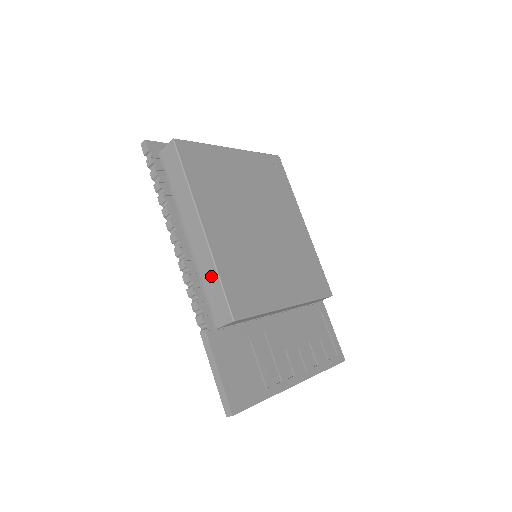
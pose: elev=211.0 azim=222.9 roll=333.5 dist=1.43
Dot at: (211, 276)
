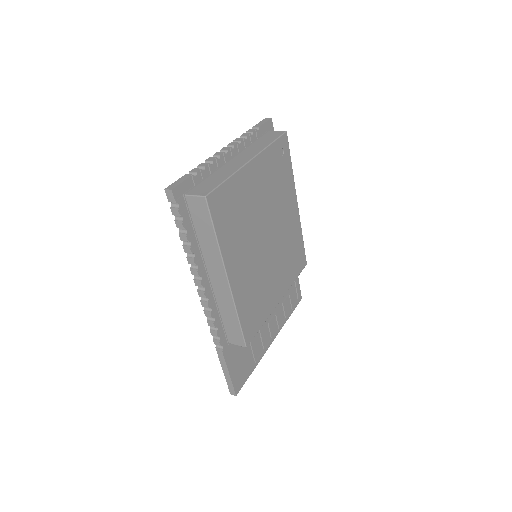
Dot at: (230, 315)
